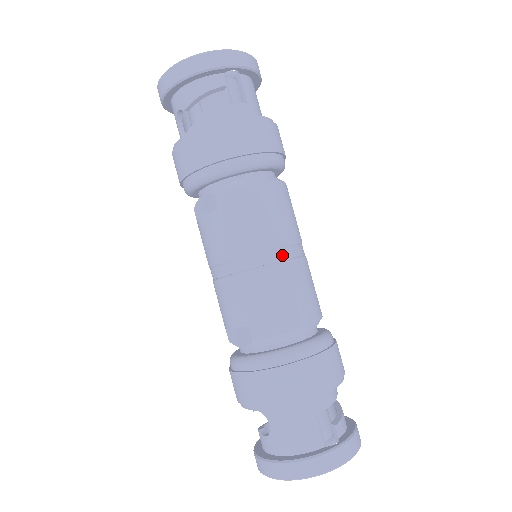
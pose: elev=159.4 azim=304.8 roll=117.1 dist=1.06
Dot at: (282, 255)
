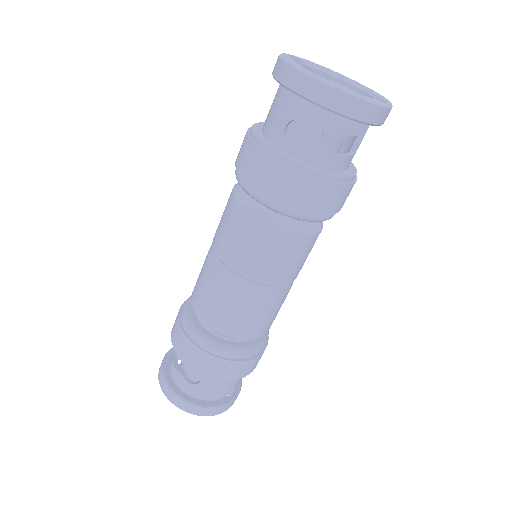
Dot at: occluded
